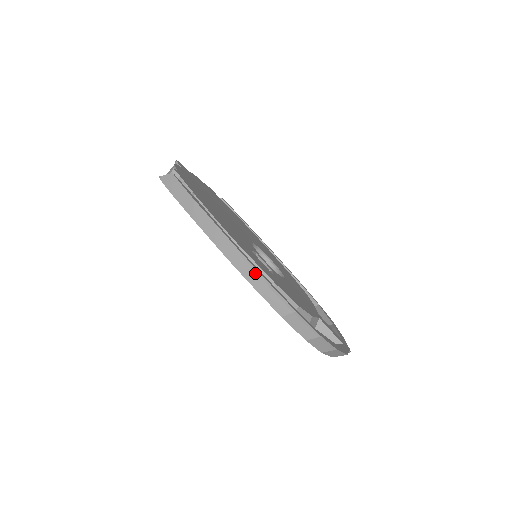
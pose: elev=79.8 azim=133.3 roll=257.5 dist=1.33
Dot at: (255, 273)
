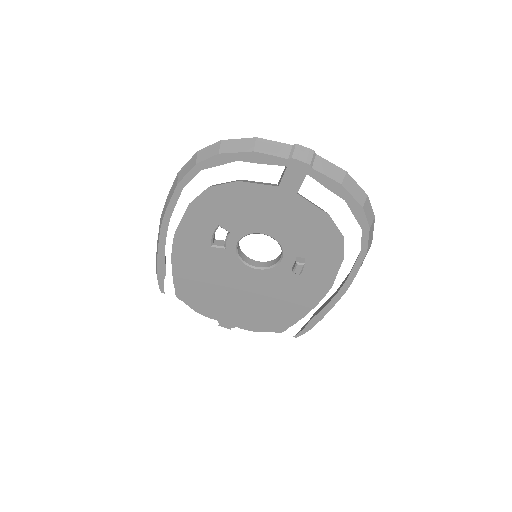
Dot at: (165, 207)
